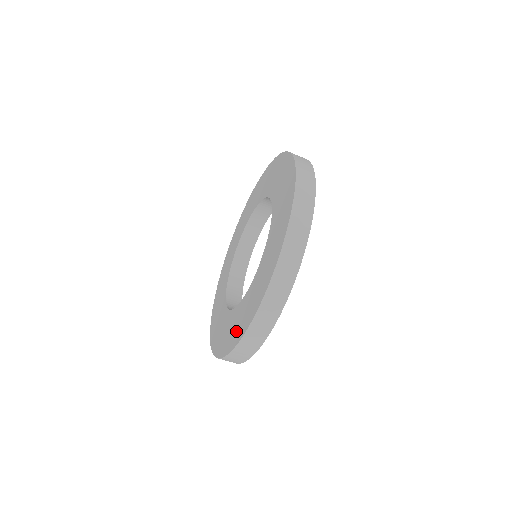
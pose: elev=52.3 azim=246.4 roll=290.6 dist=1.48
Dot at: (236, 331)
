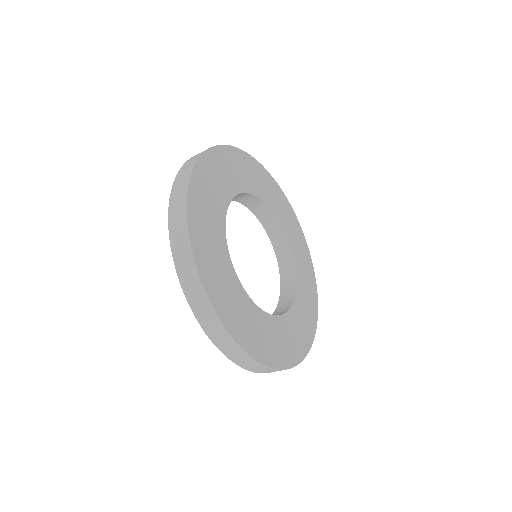
Dot at: occluded
